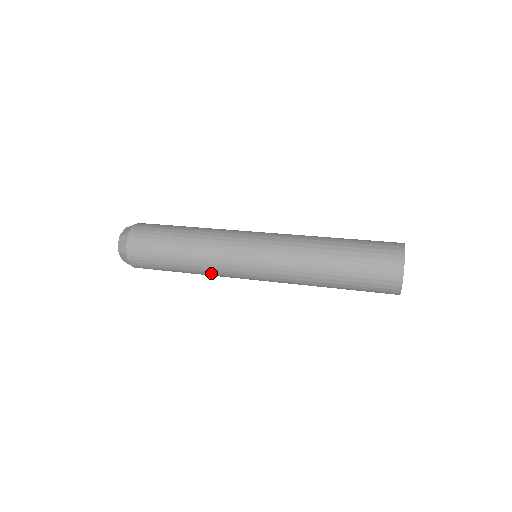
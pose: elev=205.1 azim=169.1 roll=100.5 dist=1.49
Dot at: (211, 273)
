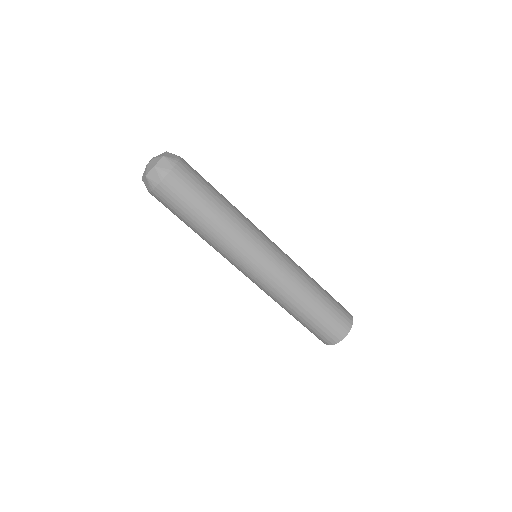
Dot at: (222, 246)
